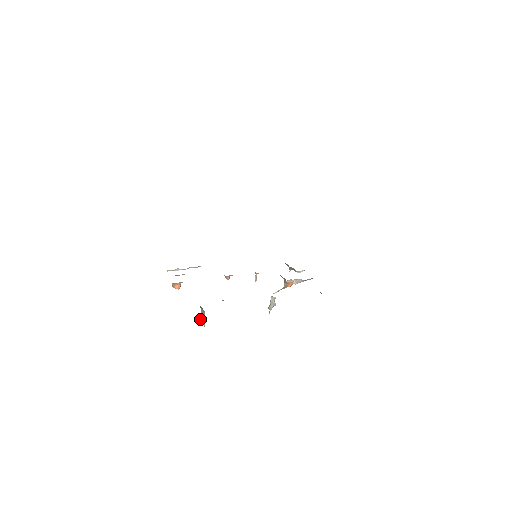
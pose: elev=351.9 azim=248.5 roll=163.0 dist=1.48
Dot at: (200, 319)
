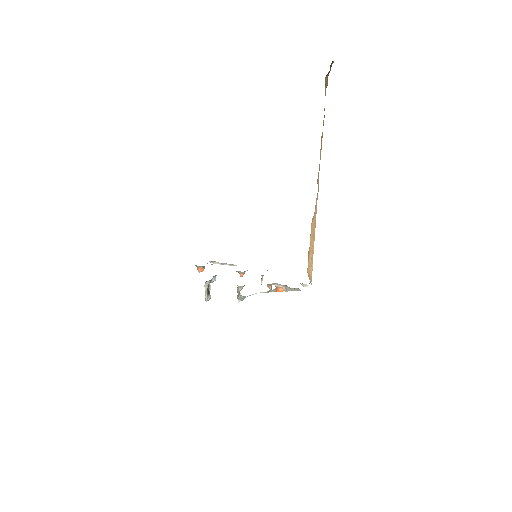
Dot at: occluded
